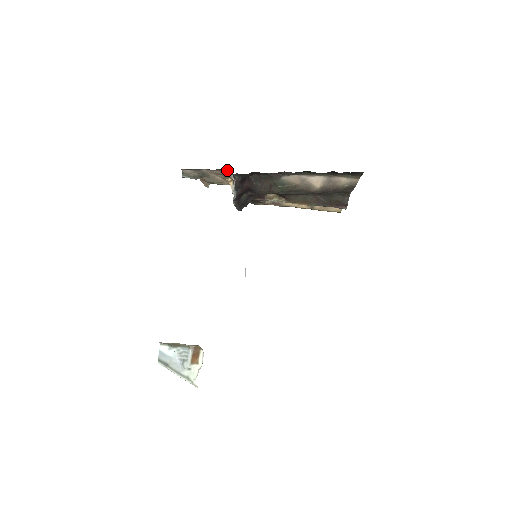
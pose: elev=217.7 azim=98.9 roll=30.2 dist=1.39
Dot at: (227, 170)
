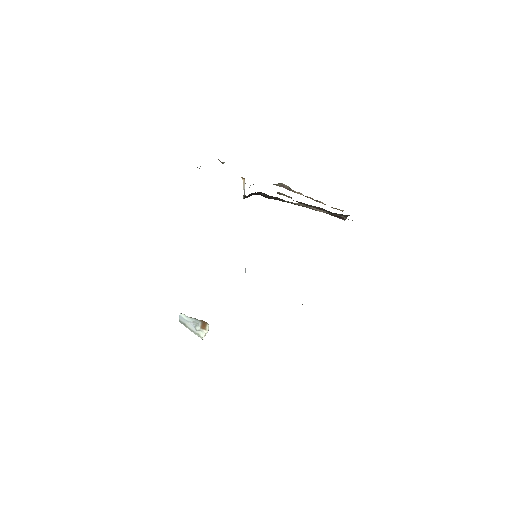
Dot at: occluded
